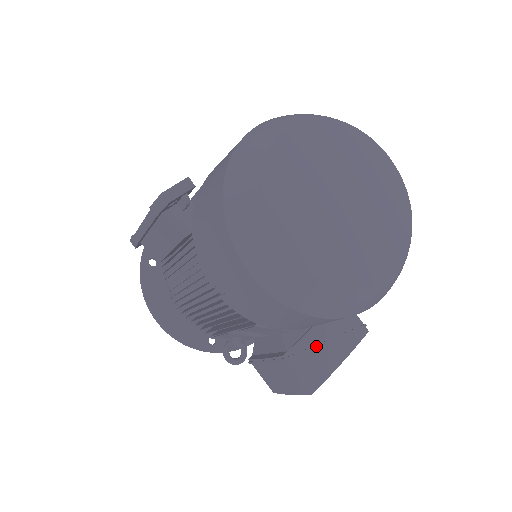
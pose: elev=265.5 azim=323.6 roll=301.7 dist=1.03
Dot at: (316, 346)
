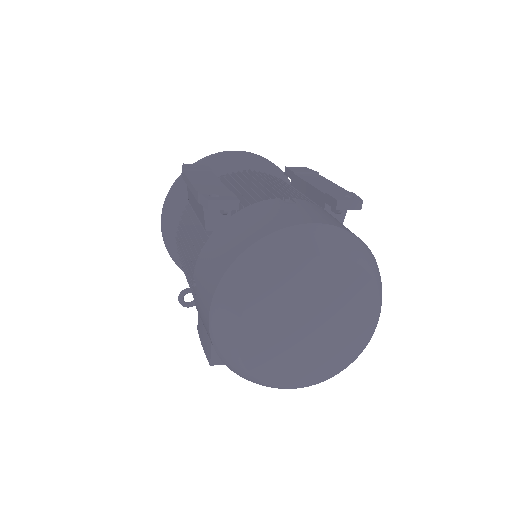
Dot at: occluded
